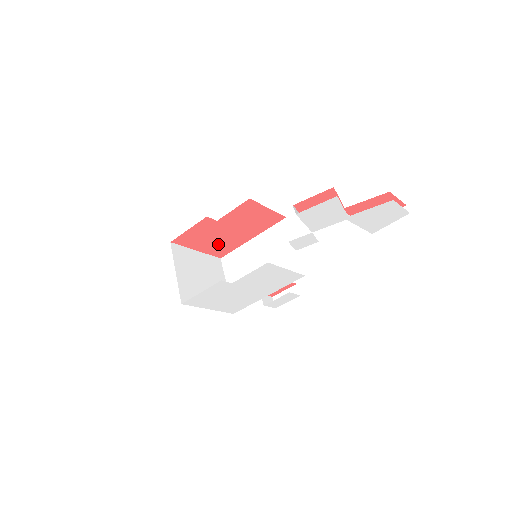
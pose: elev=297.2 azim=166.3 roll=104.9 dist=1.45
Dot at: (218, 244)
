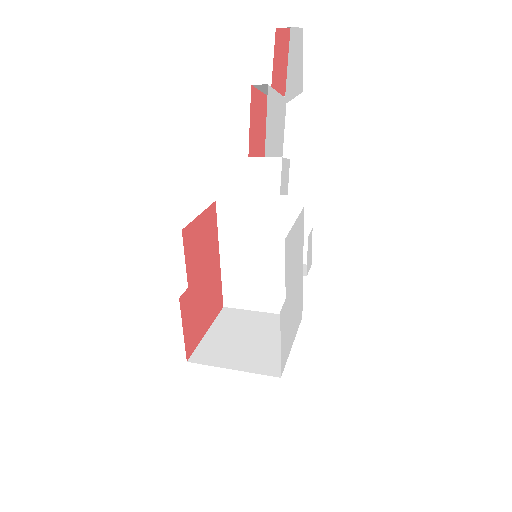
Dot at: (210, 301)
